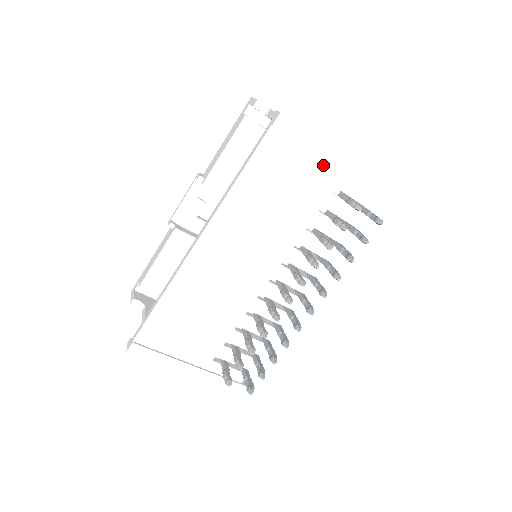
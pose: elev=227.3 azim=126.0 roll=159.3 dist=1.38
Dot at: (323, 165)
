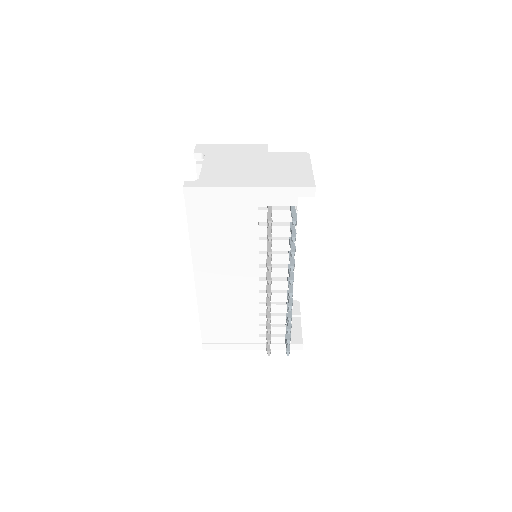
Dot at: (238, 198)
